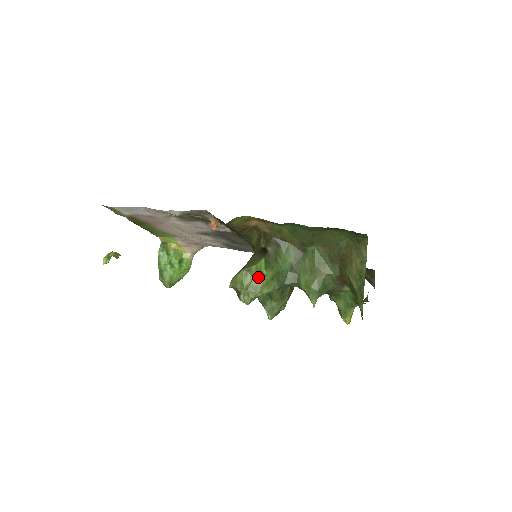
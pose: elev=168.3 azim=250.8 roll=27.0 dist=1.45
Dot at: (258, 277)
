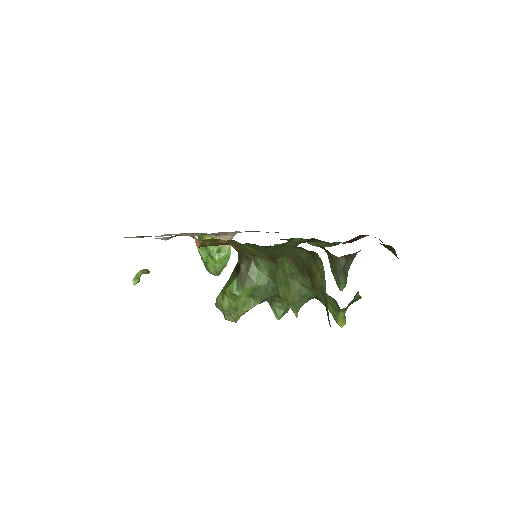
Dot at: (234, 298)
